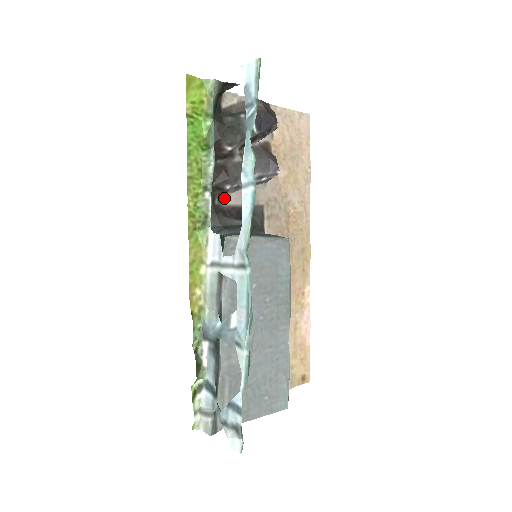
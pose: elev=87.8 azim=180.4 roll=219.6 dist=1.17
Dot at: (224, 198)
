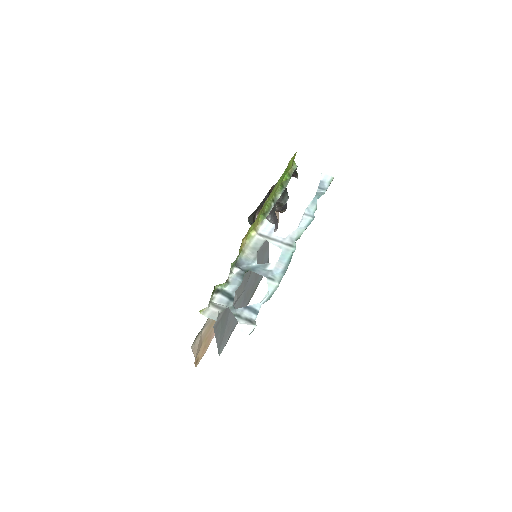
Dot at: occluded
